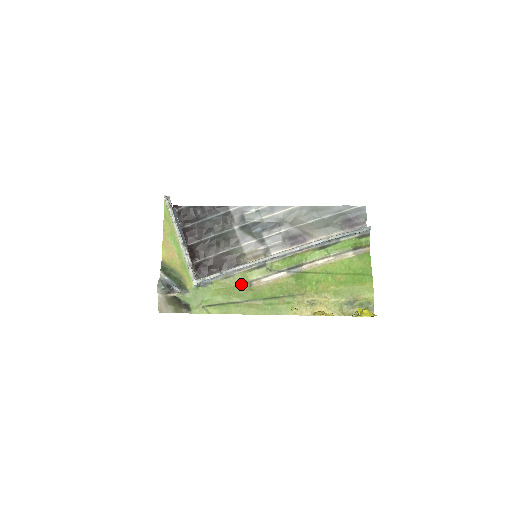
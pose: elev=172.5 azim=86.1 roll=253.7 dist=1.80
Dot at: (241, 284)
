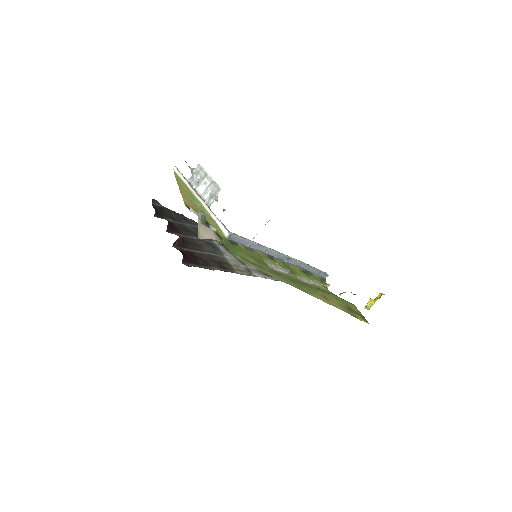
Dot at: (261, 261)
